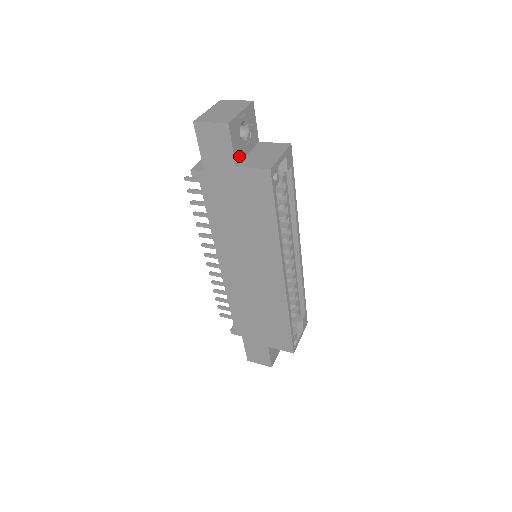
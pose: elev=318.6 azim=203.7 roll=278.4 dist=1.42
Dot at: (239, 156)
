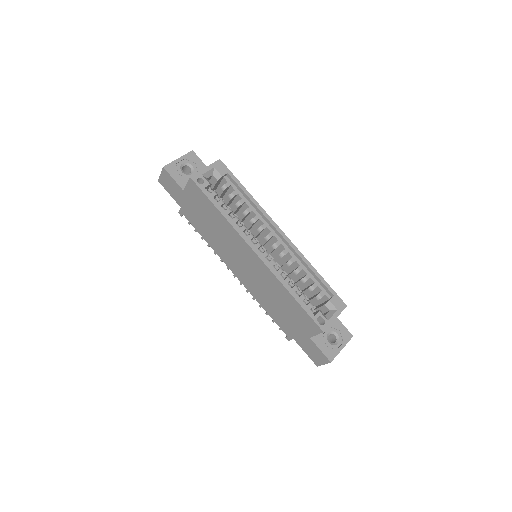
Dot at: occluded
